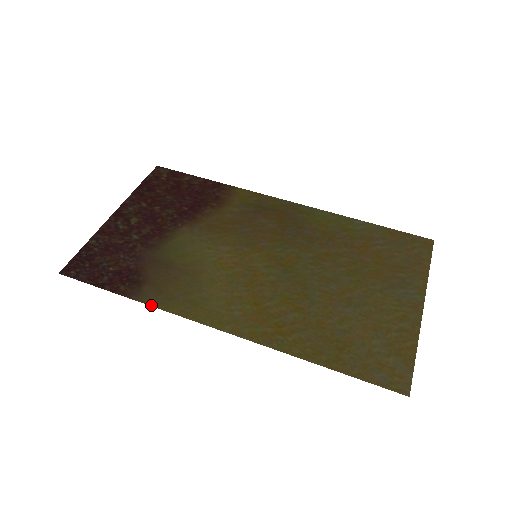
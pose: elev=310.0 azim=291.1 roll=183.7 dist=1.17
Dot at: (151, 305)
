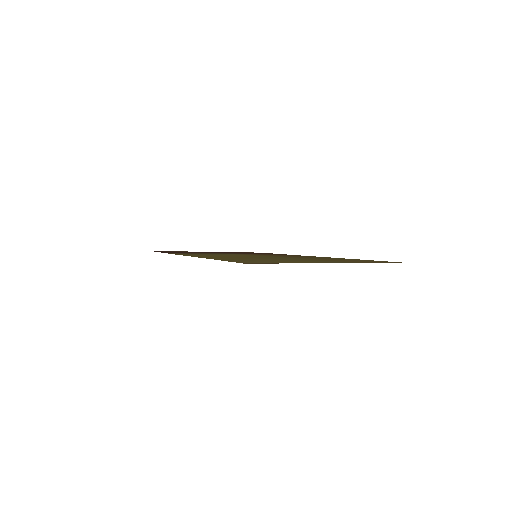
Dot at: (169, 253)
